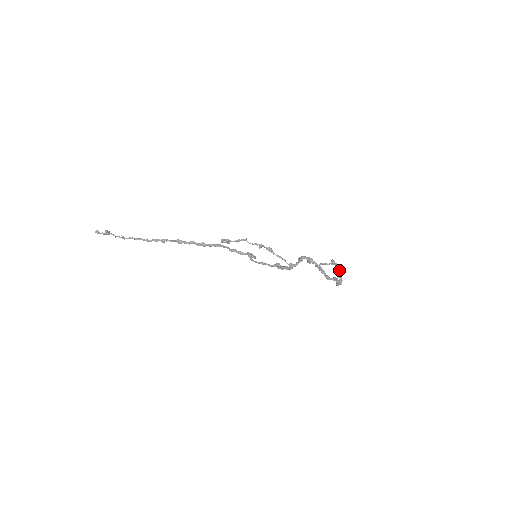
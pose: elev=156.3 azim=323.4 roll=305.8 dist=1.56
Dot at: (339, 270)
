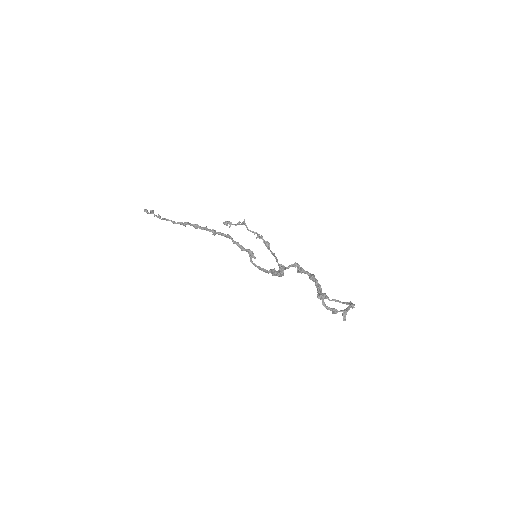
Dot at: (348, 307)
